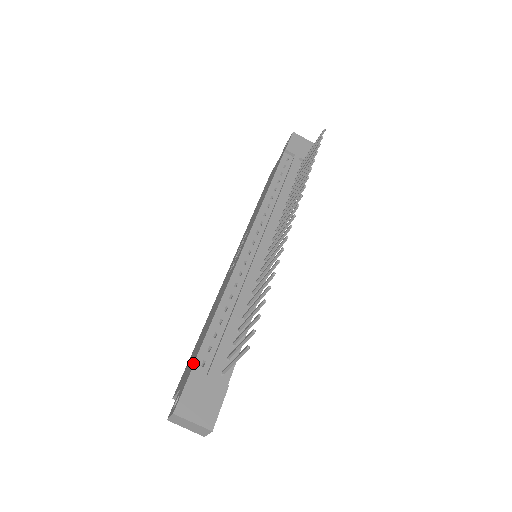
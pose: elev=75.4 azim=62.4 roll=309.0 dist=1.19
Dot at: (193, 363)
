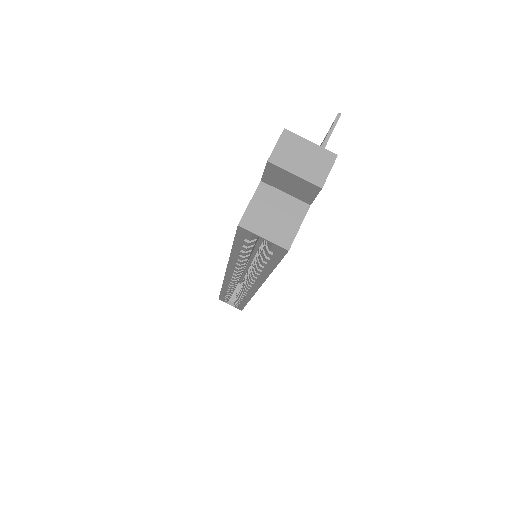
Dot at: occluded
